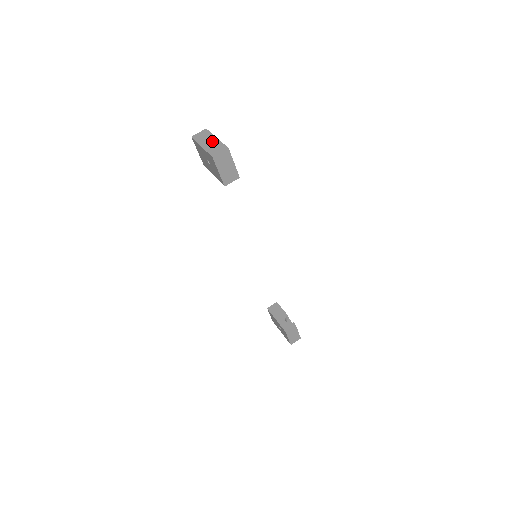
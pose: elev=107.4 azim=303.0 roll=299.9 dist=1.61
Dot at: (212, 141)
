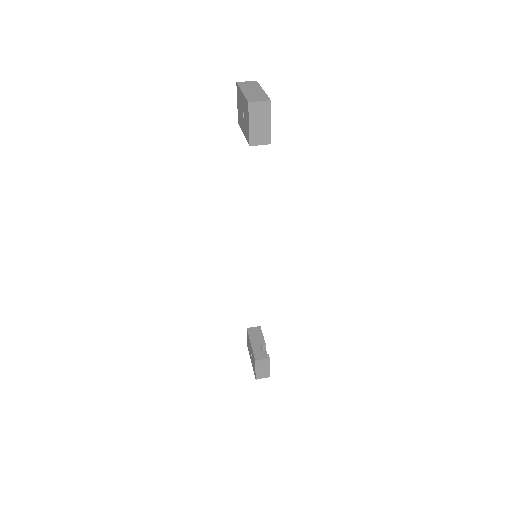
Dot at: (256, 90)
